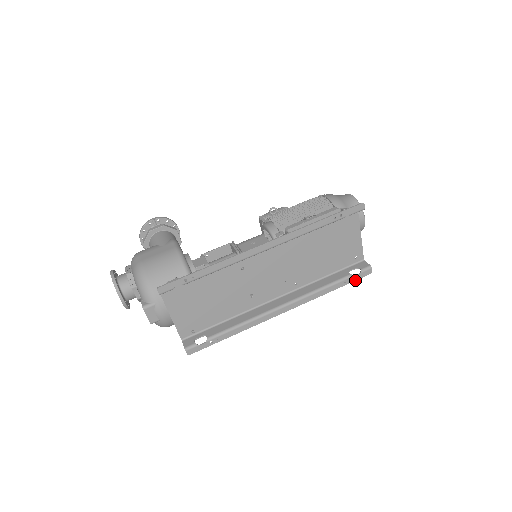
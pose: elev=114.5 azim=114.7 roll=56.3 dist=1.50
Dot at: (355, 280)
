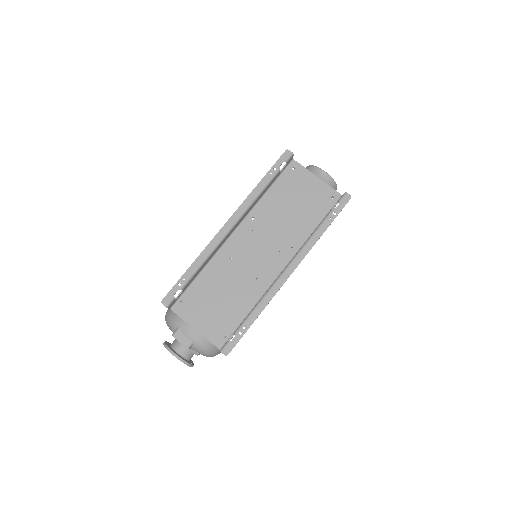
Dot at: (340, 211)
